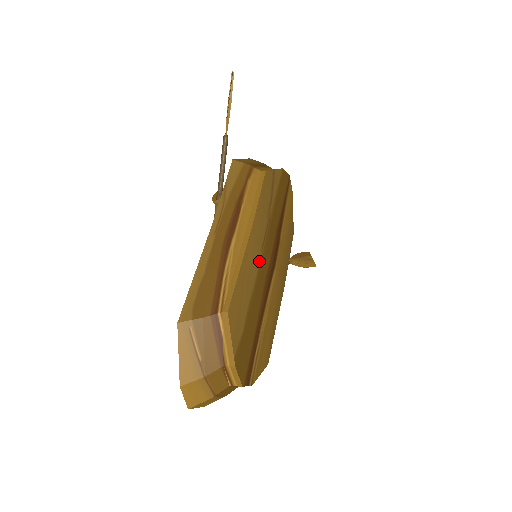
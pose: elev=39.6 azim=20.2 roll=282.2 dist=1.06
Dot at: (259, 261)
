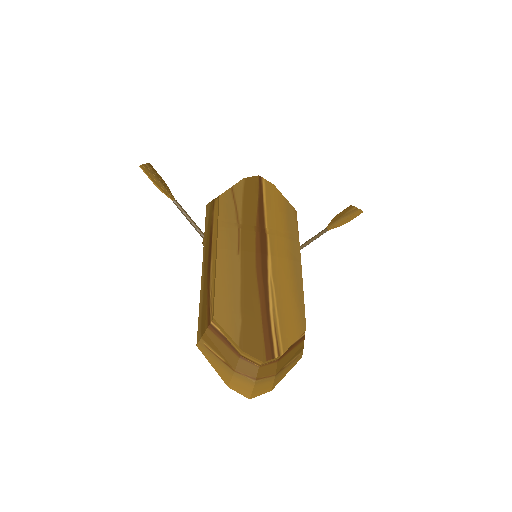
Dot at: (239, 263)
